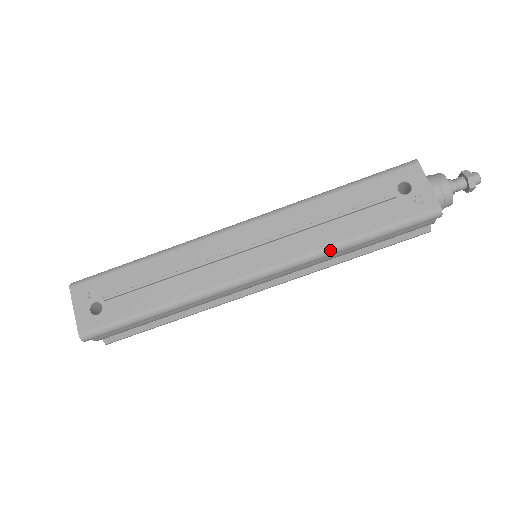
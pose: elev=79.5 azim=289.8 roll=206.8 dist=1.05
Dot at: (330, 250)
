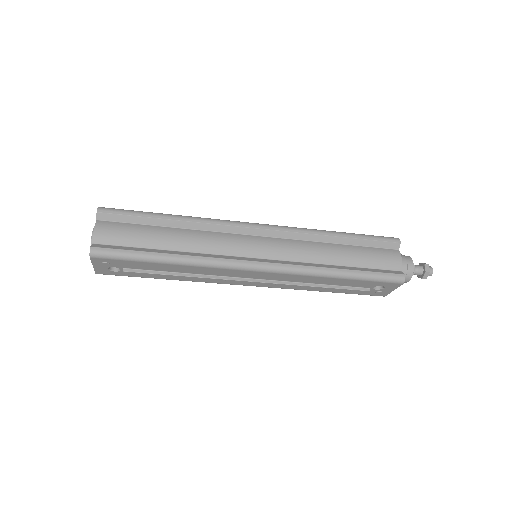
Dot at: occluded
